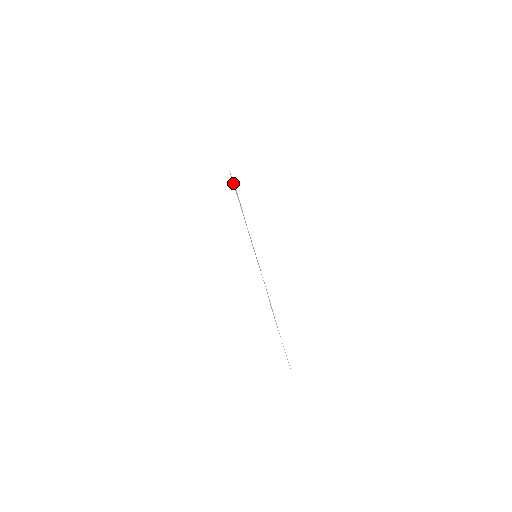
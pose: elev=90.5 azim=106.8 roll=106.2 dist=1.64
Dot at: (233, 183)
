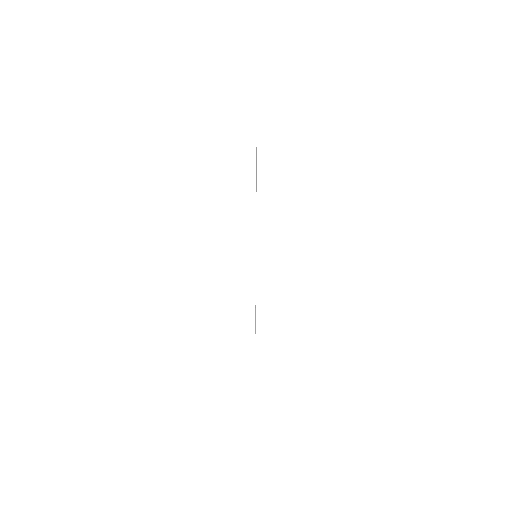
Dot at: occluded
